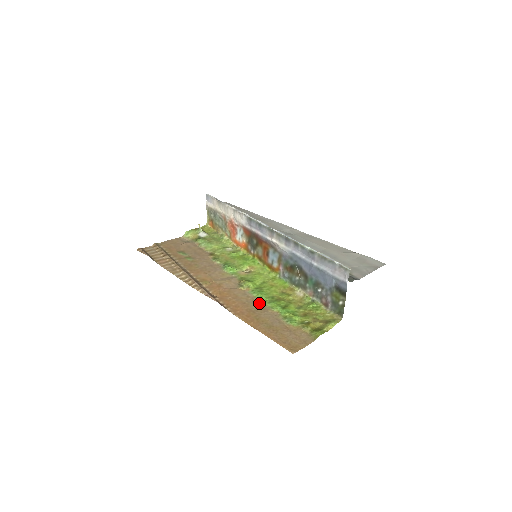
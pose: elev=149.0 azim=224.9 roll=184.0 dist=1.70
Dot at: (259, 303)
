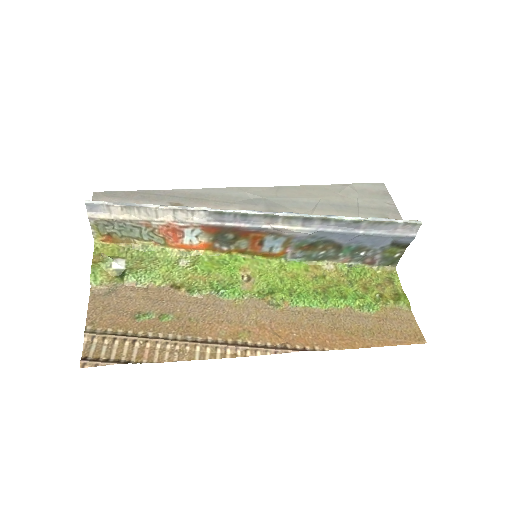
Dot at: (319, 311)
